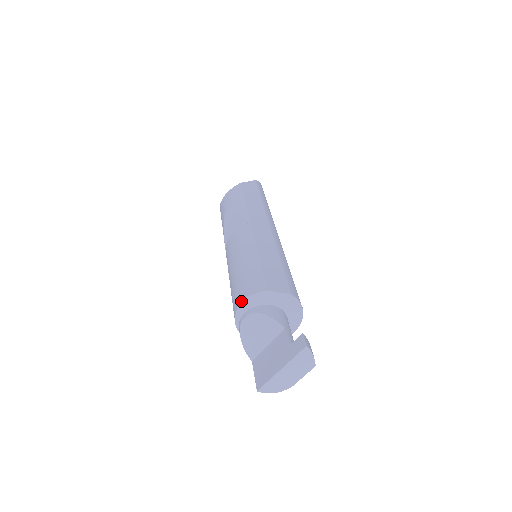
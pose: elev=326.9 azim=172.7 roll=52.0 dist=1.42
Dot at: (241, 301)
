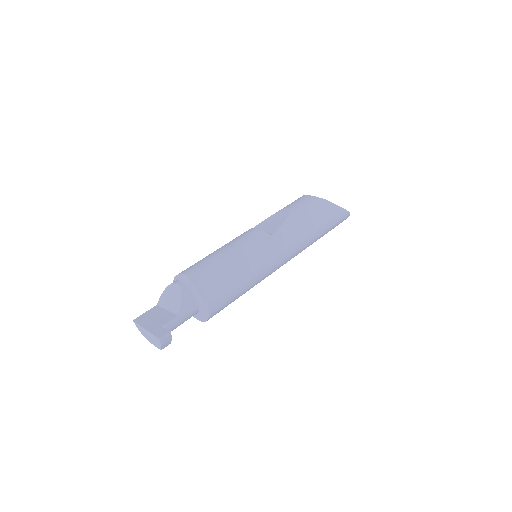
Dot at: (184, 274)
